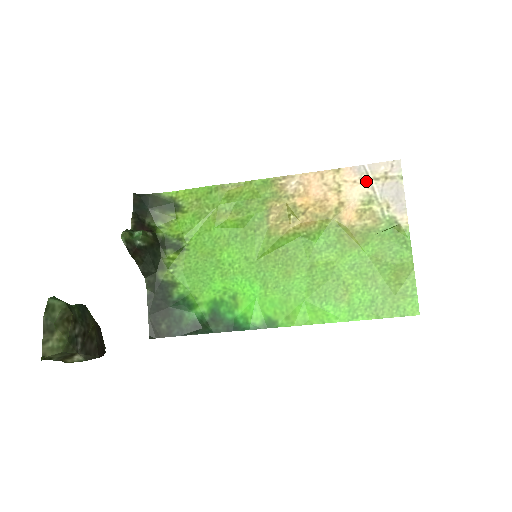
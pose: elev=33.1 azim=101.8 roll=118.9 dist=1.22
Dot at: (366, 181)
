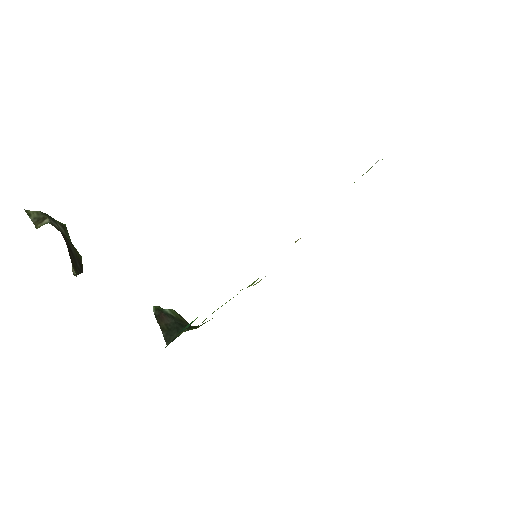
Dot at: occluded
